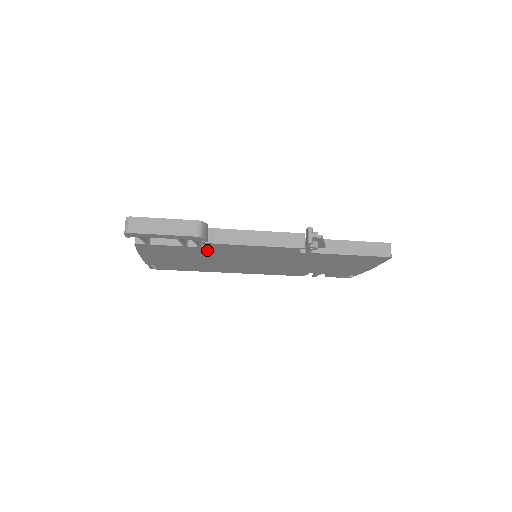
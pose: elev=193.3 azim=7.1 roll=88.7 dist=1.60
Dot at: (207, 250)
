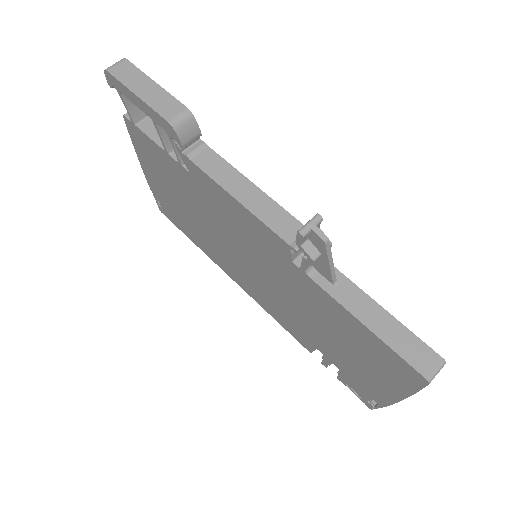
Dot at: (191, 181)
